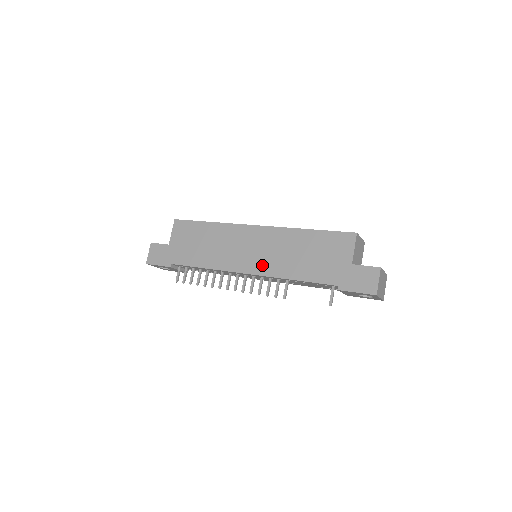
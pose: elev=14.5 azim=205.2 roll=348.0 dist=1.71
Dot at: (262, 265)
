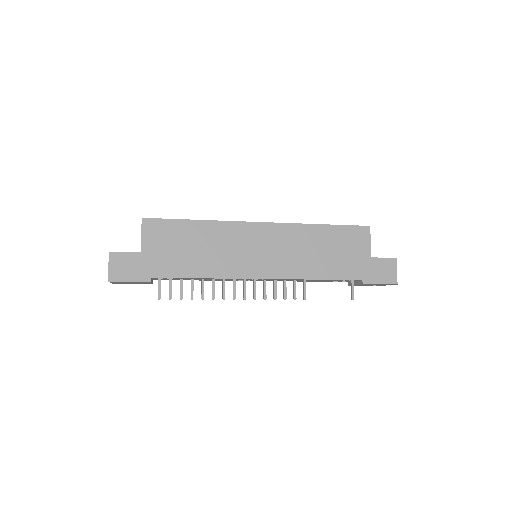
Dot at: (278, 267)
